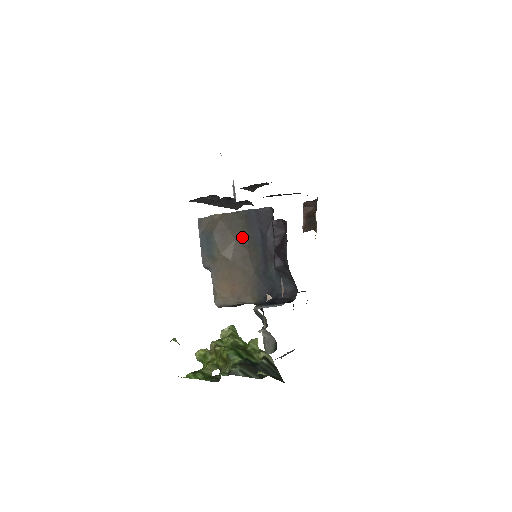
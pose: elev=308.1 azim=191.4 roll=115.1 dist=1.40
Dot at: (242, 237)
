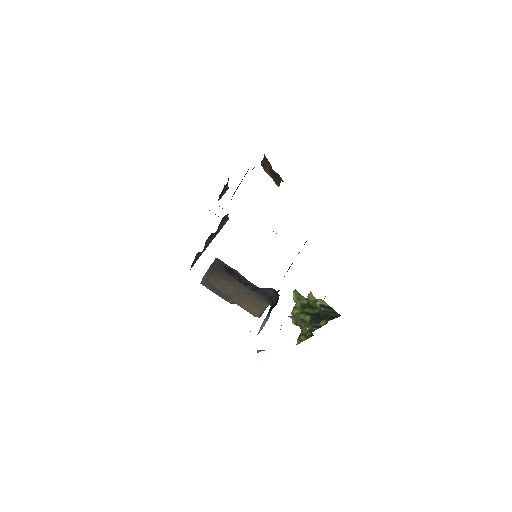
Dot at: (226, 278)
